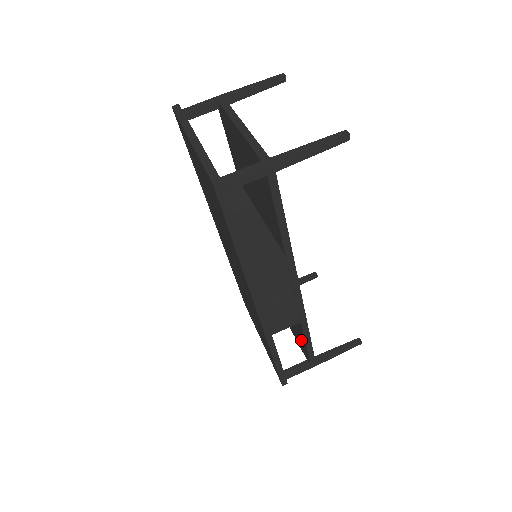
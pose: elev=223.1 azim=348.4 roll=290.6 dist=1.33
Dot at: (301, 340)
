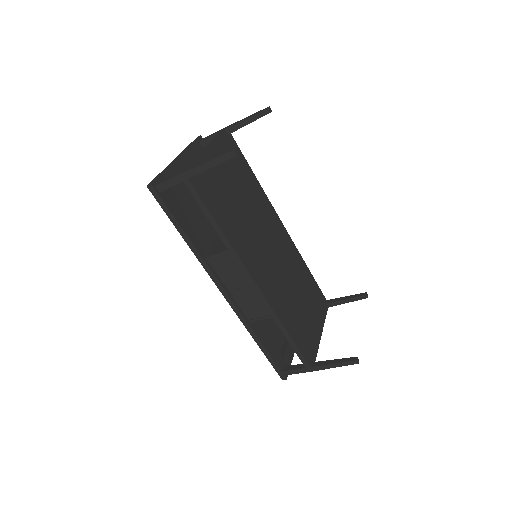
Dot at: occluded
